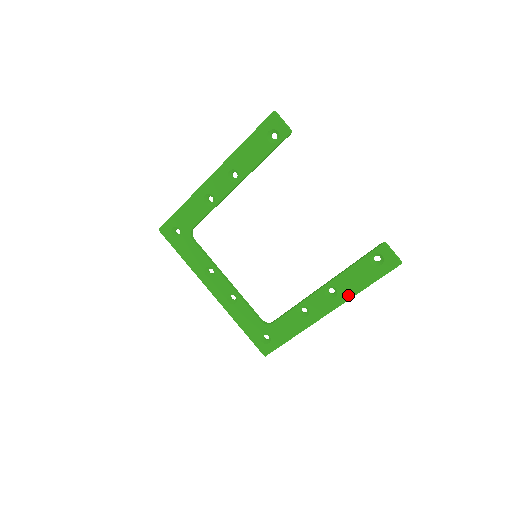
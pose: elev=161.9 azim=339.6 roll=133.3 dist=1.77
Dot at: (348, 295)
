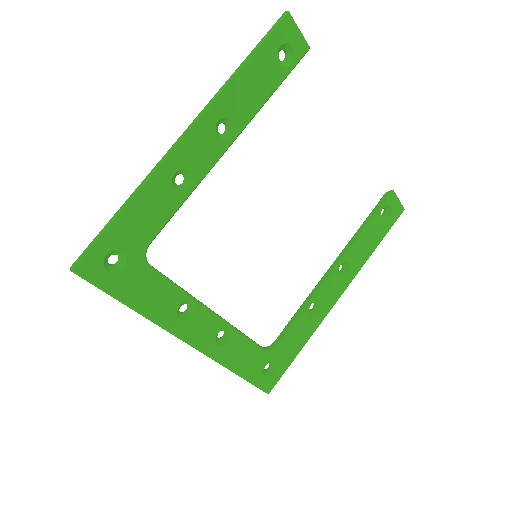
Dot at: (360, 266)
